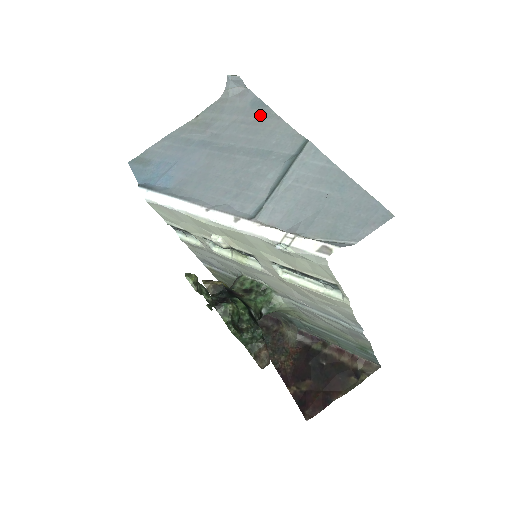
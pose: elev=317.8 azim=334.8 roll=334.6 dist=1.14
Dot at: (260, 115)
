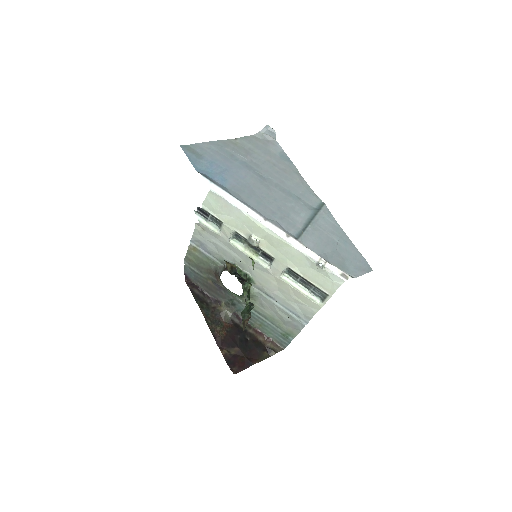
Dot at: (288, 167)
